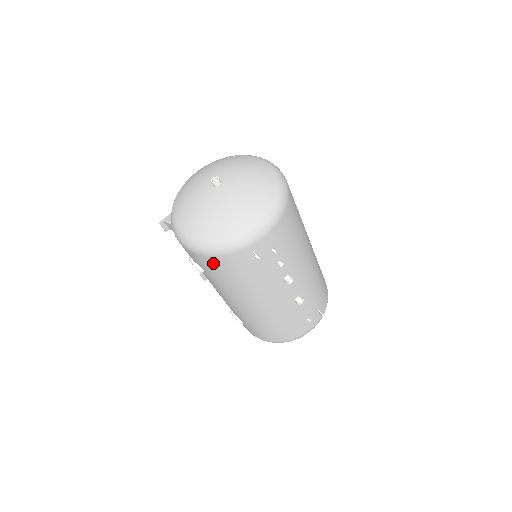
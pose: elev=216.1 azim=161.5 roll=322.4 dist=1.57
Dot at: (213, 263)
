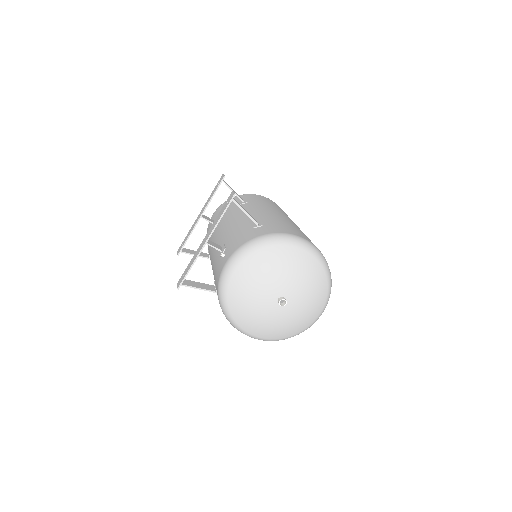
Dot at: occluded
